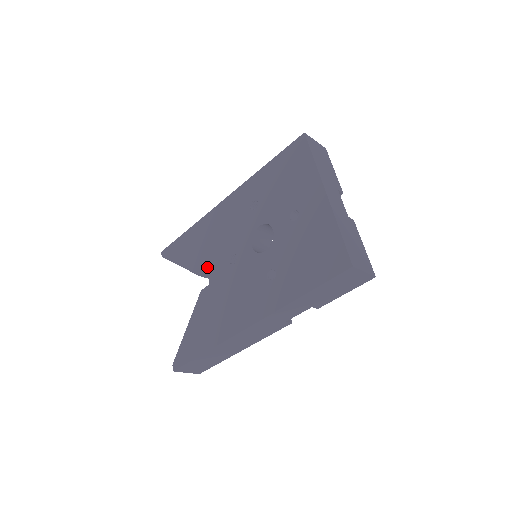
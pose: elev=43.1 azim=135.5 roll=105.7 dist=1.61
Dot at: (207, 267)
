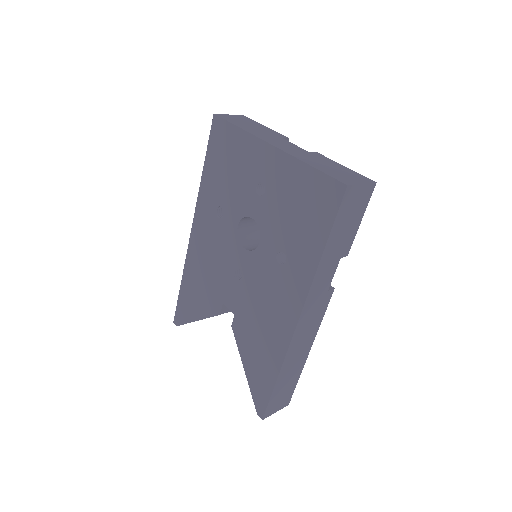
Dot at: (221, 301)
